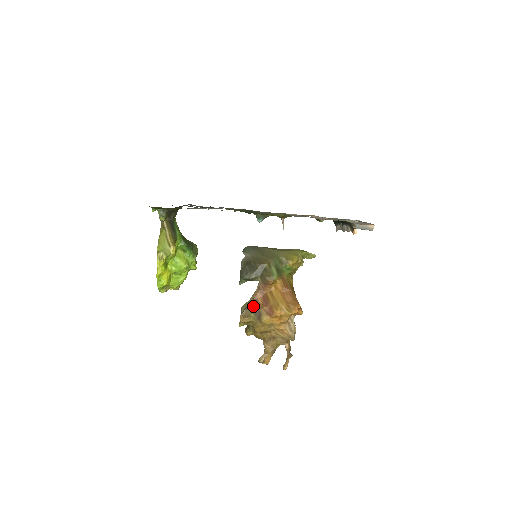
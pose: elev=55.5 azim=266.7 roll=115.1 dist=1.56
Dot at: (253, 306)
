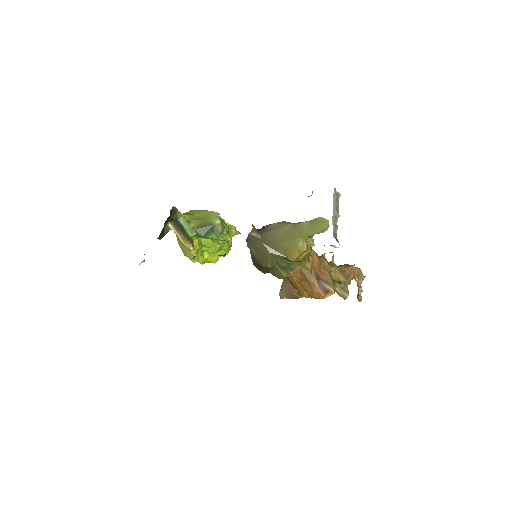
Dot at: (284, 288)
